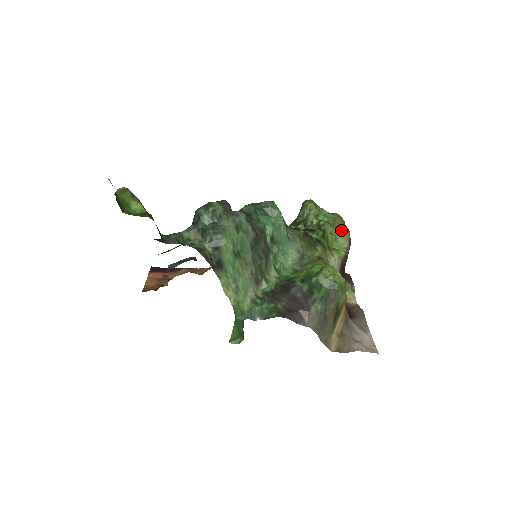
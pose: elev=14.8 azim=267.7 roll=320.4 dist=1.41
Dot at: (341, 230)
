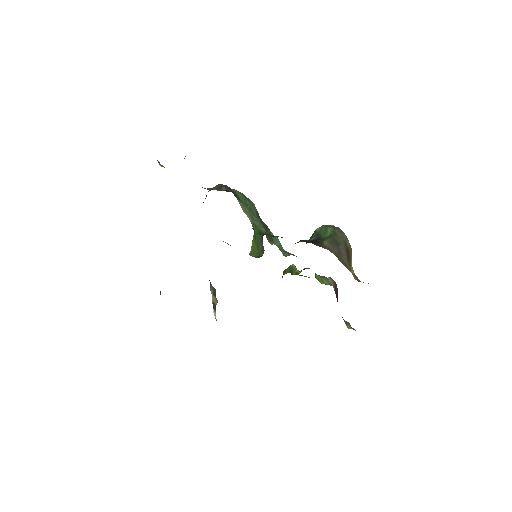
Dot at: (324, 277)
